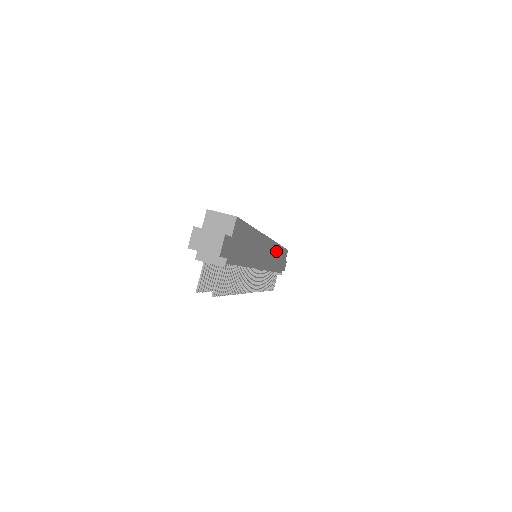
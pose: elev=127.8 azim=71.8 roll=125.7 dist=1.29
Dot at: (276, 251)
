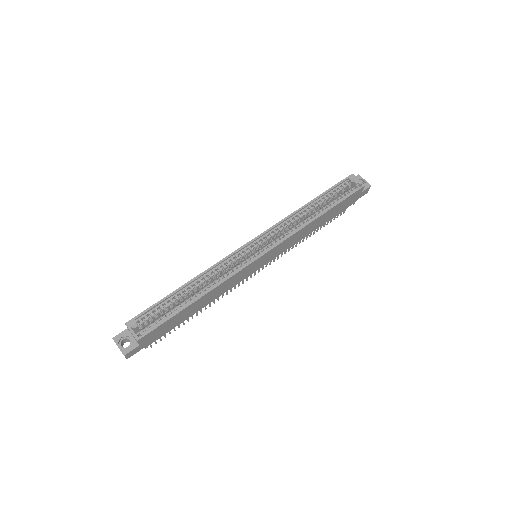
Dot at: (300, 232)
